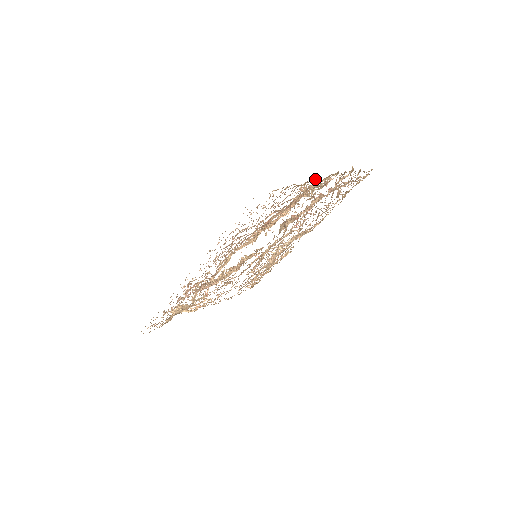
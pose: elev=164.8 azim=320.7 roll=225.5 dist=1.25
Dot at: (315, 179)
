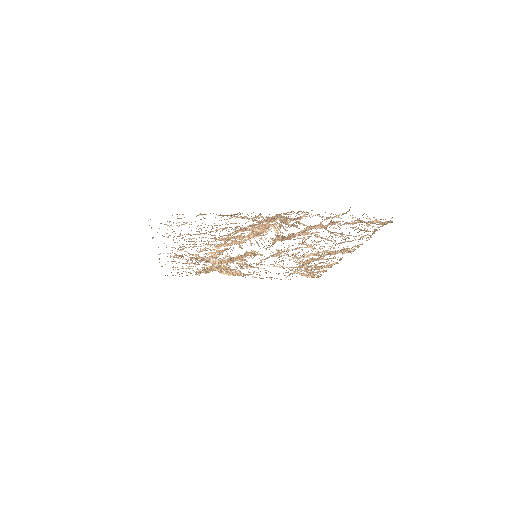
Dot at: occluded
